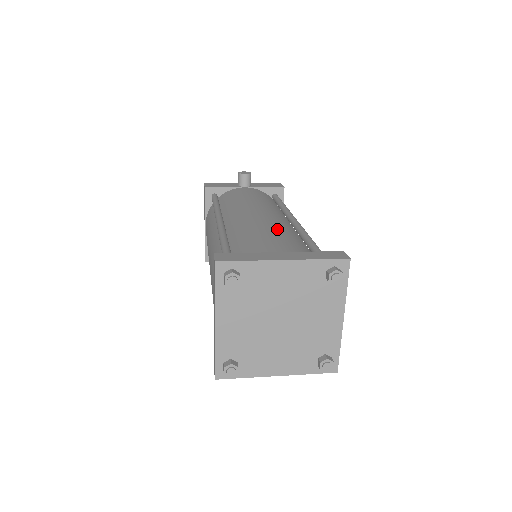
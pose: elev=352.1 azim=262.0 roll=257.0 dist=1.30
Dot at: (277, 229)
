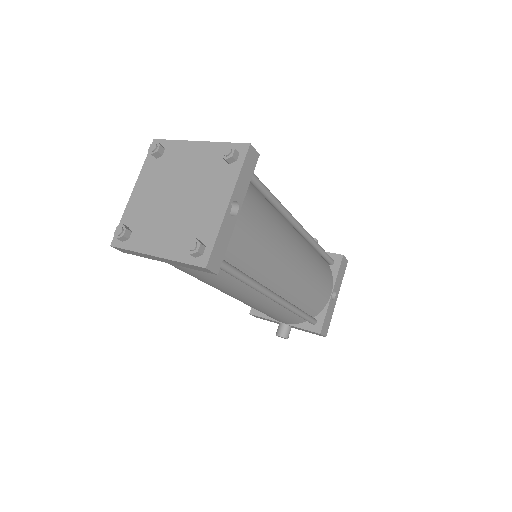
Dot at: occluded
